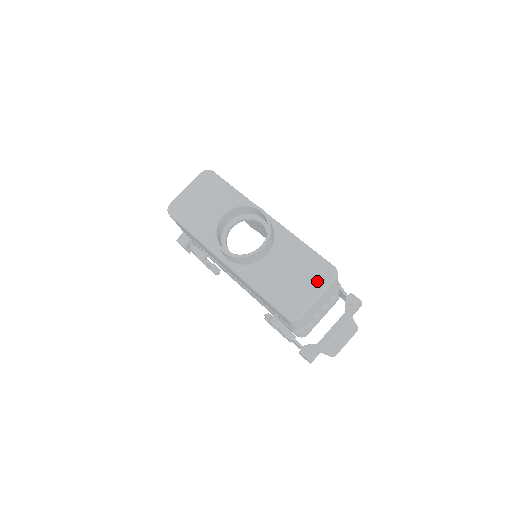
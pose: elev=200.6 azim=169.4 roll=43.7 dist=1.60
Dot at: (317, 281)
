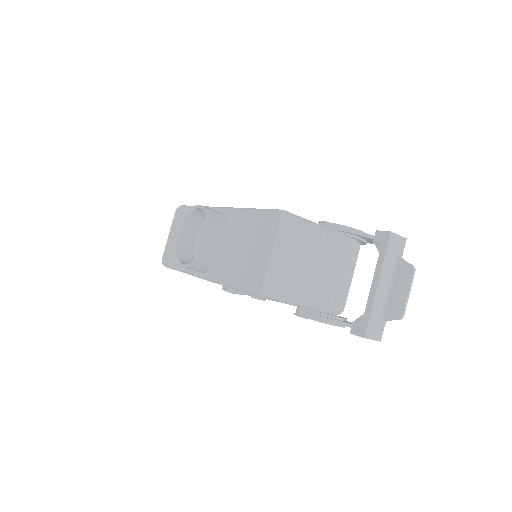
Dot at: (268, 237)
